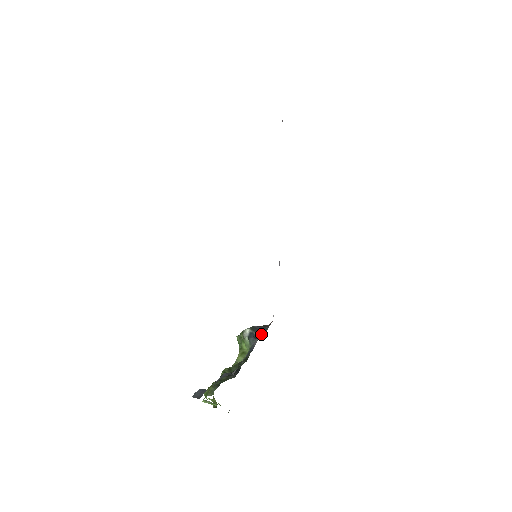
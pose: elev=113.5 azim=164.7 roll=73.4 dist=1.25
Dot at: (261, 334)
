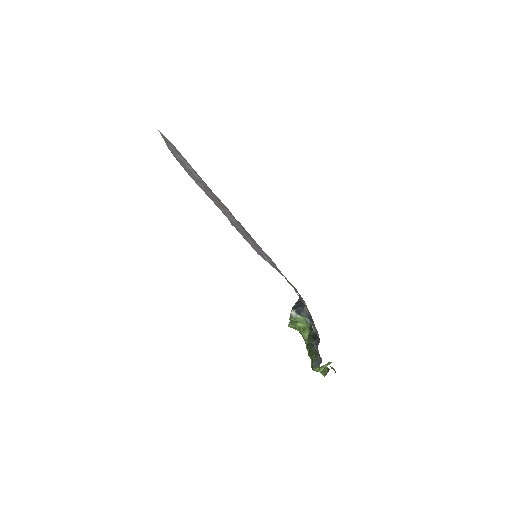
Dot at: (303, 306)
